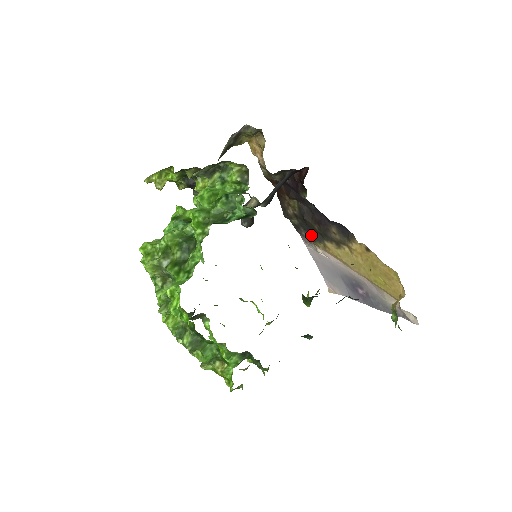
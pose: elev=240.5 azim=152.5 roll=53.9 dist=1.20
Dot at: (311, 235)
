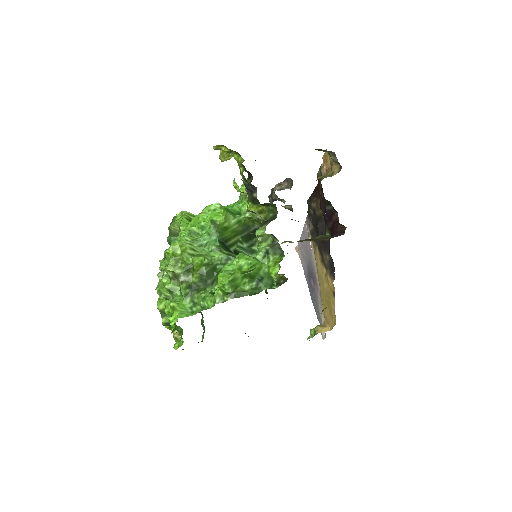
Dot at: (313, 230)
